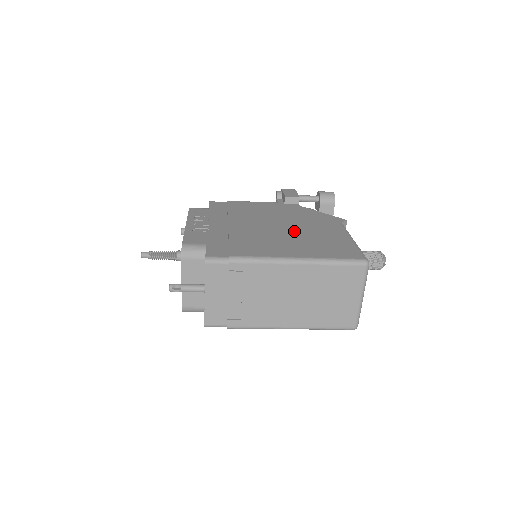
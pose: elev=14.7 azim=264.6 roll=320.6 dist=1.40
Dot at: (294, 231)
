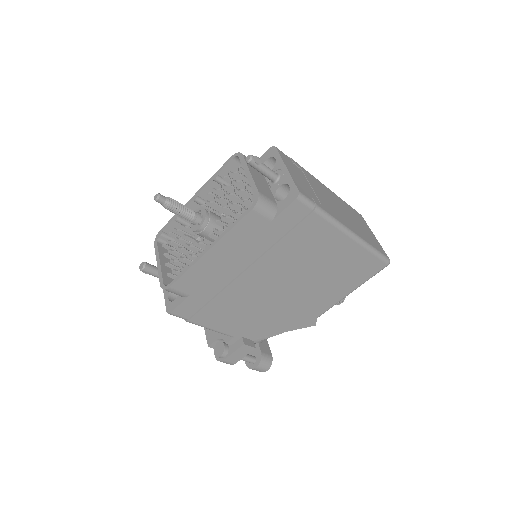
Dot at: occluded
